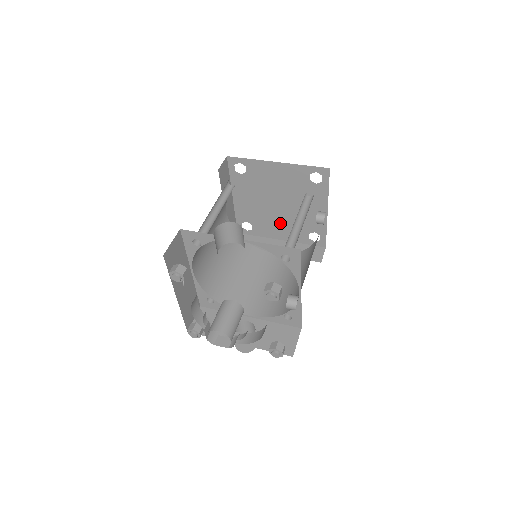
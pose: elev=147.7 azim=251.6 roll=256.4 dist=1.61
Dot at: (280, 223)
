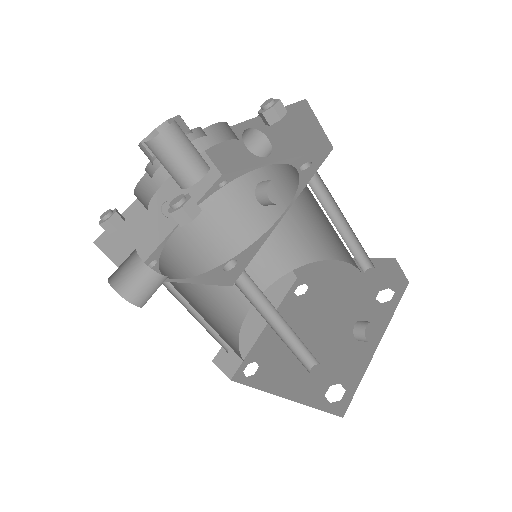
Dot at: (298, 365)
